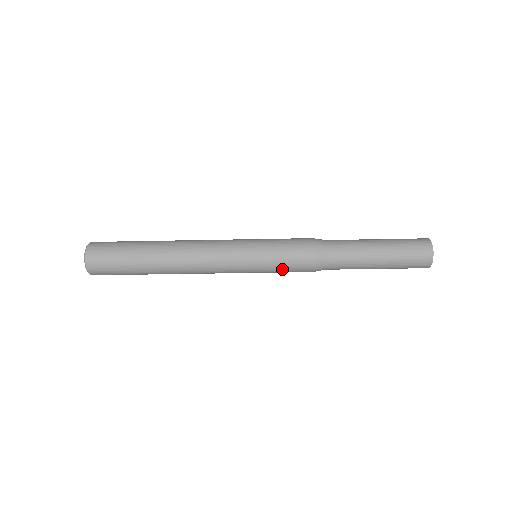
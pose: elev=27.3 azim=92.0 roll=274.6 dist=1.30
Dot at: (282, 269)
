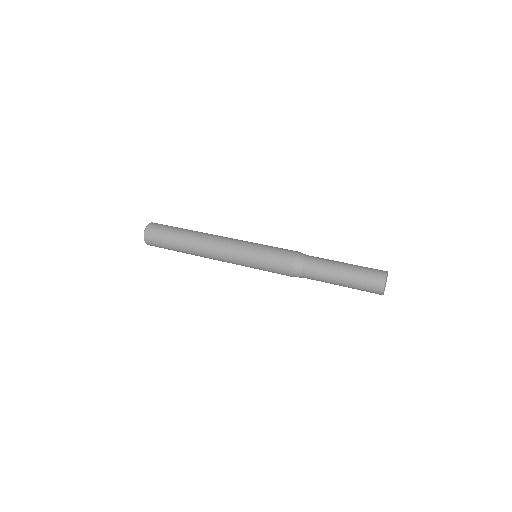
Dot at: occluded
